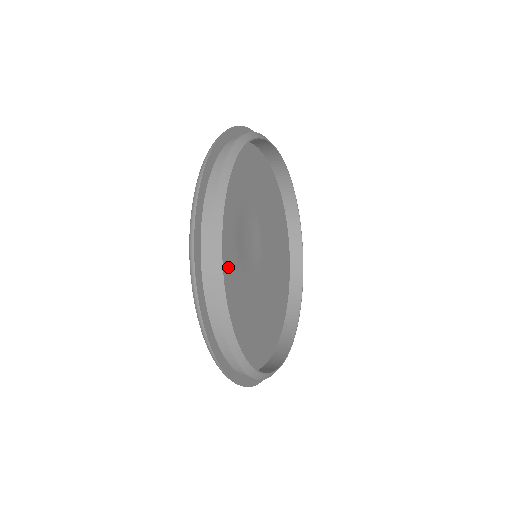
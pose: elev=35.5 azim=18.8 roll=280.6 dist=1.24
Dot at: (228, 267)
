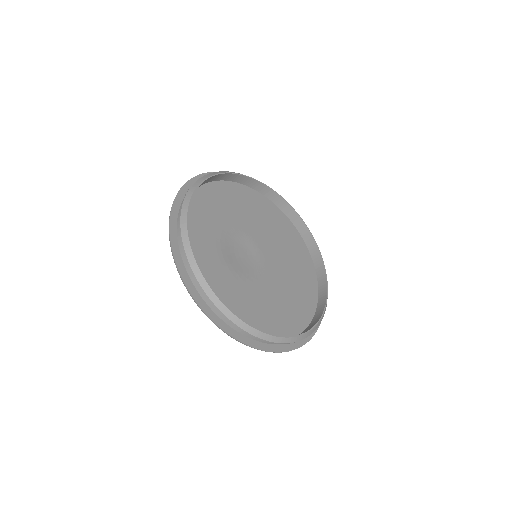
Dot at: (238, 292)
